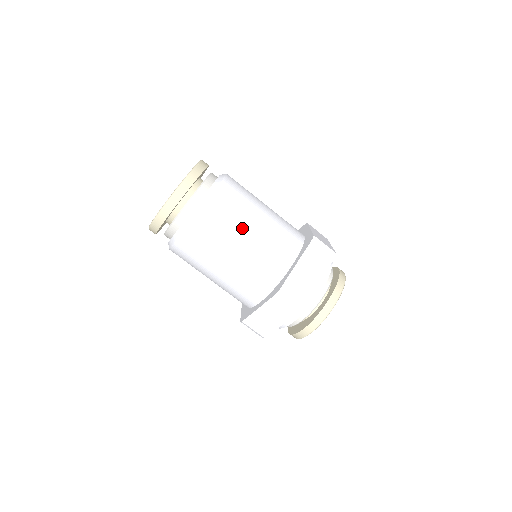
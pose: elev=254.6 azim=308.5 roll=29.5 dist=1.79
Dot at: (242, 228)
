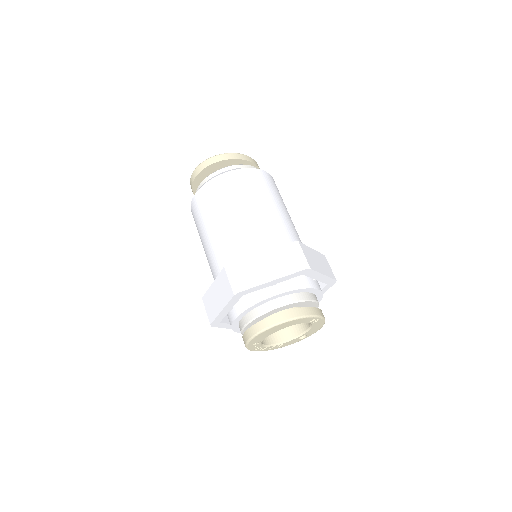
Dot at: (281, 204)
